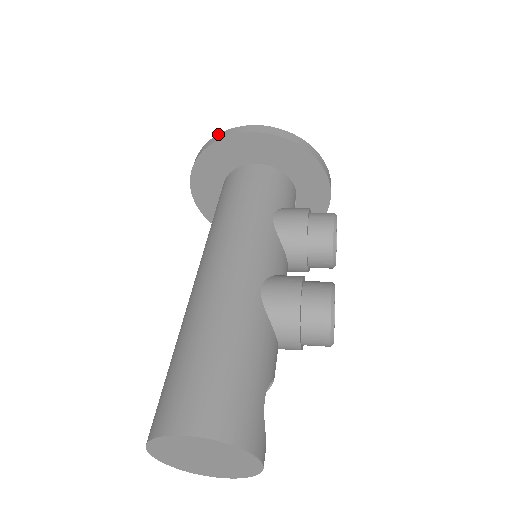
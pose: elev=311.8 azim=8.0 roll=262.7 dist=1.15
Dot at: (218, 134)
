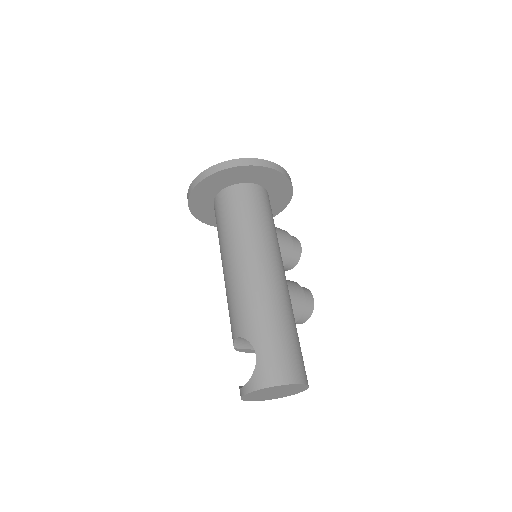
Dot at: (253, 158)
